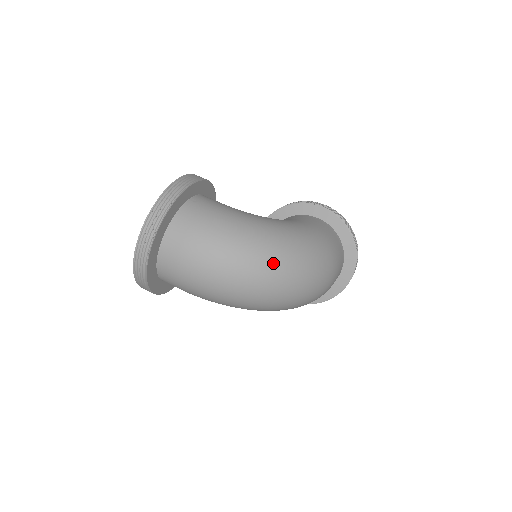
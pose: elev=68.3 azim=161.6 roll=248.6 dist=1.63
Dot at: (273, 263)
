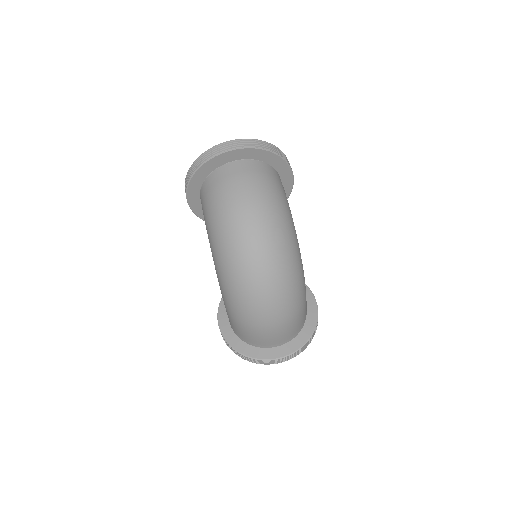
Dot at: (278, 245)
